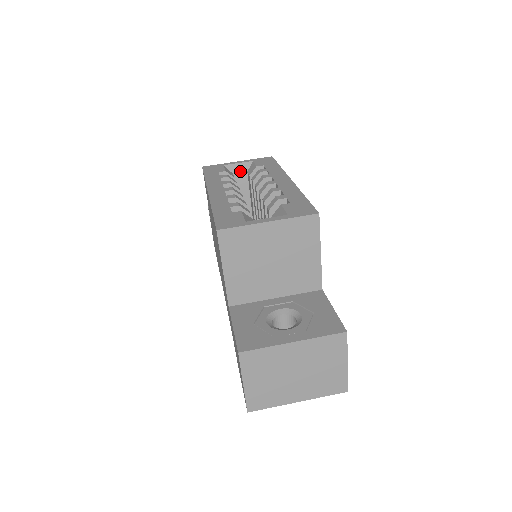
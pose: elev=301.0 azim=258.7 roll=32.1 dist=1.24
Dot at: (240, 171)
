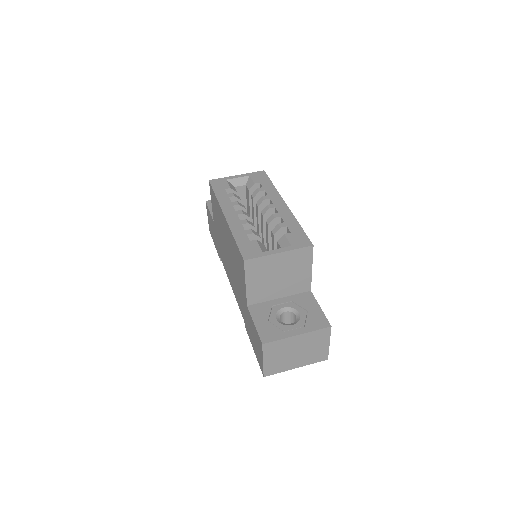
Dot at: (240, 185)
